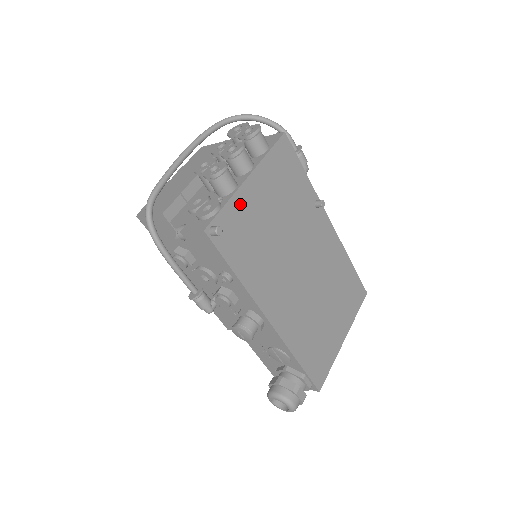
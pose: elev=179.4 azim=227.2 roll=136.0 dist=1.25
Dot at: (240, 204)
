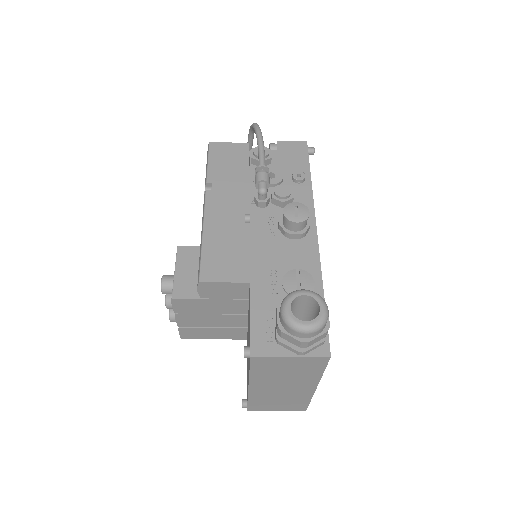
Dot at: occluded
